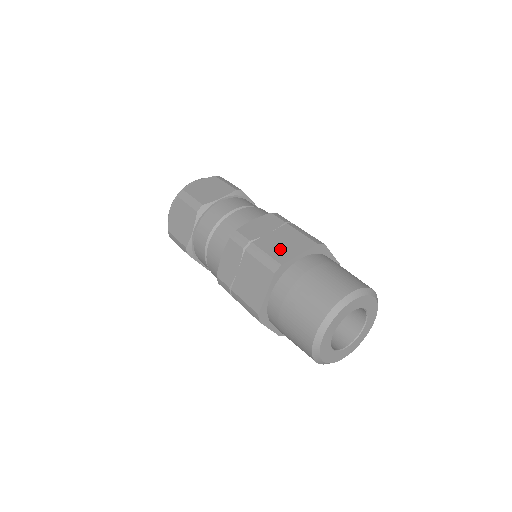
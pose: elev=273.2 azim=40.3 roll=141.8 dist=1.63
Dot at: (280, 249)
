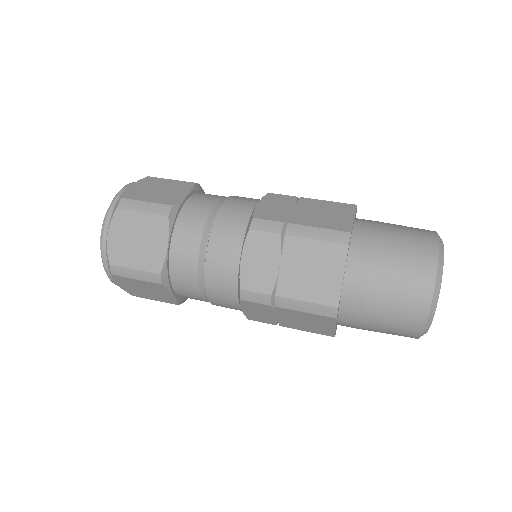
Dot at: (328, 220)
